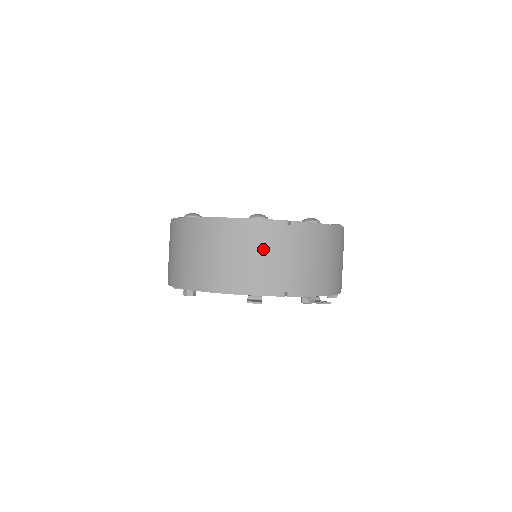
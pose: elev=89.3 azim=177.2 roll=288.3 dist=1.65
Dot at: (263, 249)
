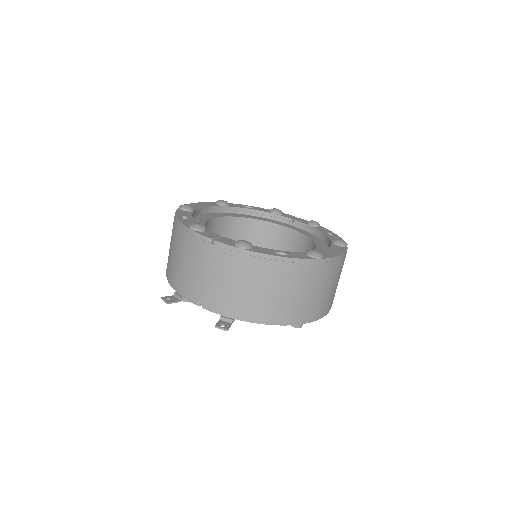
Dot at: (189, 257)
